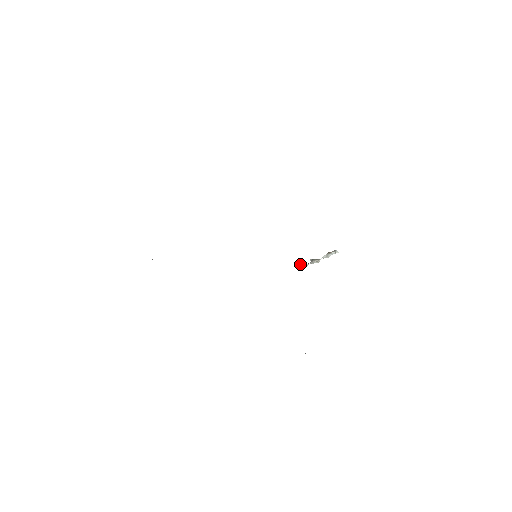
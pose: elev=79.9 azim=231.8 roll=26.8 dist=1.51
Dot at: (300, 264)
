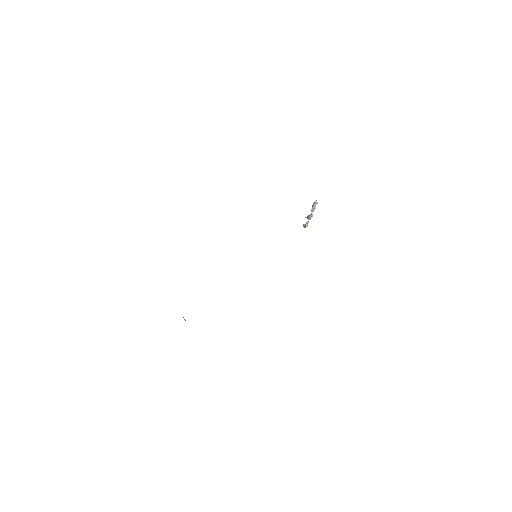
Dot at: (303, 225)
